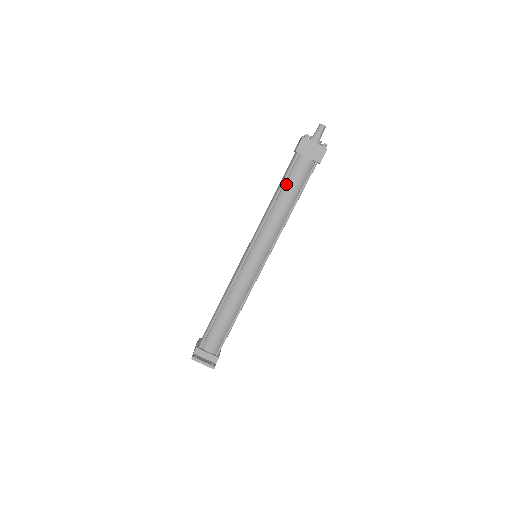
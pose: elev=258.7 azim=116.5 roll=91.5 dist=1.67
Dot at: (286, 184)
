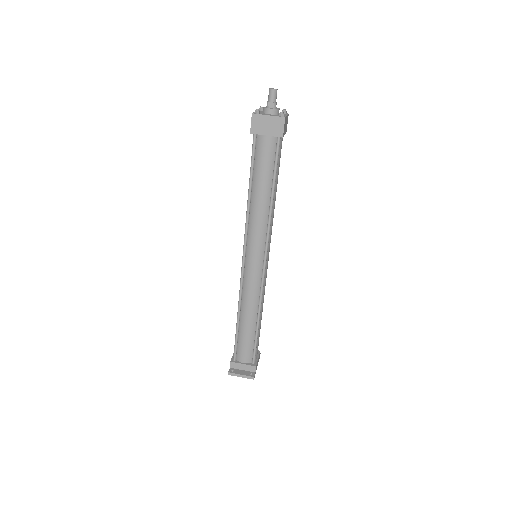
Dot at: (255, 173)
